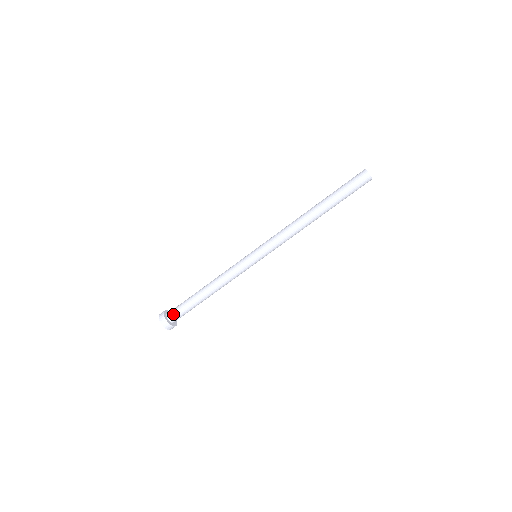
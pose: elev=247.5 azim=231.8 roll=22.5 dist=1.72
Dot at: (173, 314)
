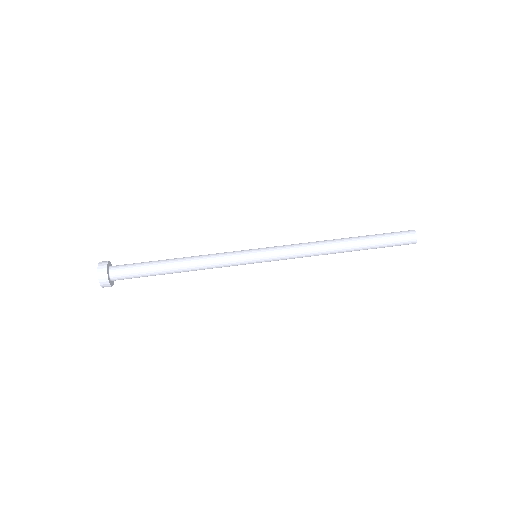
Dot at: (119, 267)
